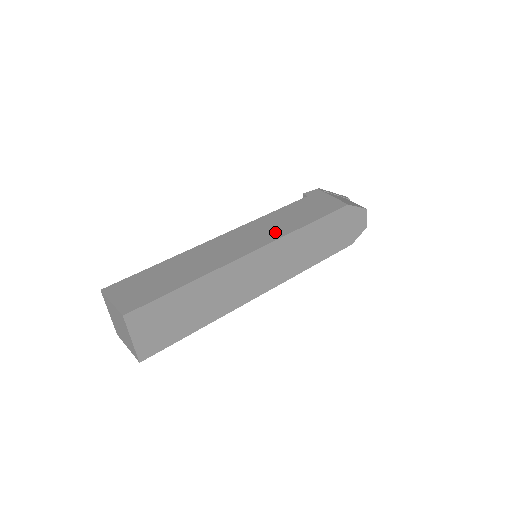
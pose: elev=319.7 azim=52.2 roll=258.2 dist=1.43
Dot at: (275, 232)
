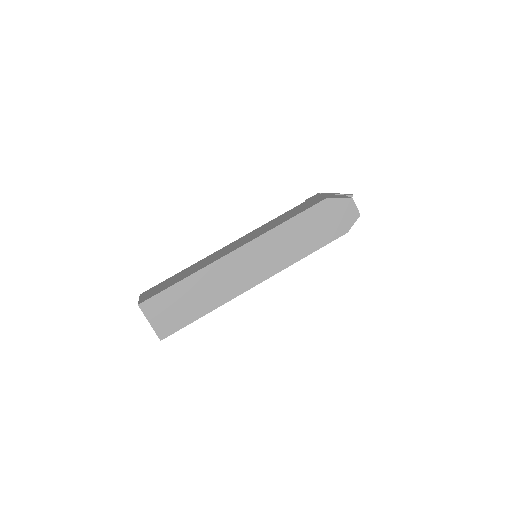
Dot at: (260, 233)
